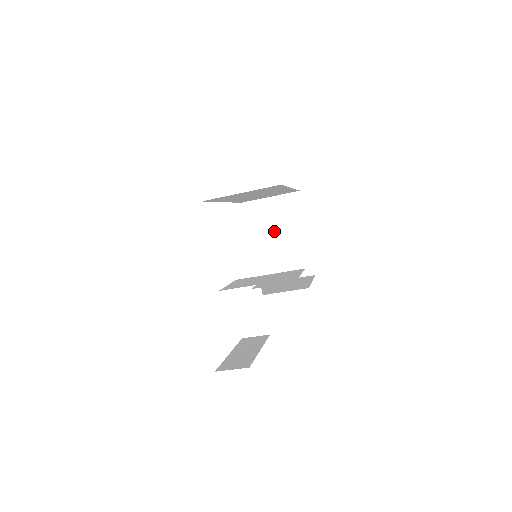
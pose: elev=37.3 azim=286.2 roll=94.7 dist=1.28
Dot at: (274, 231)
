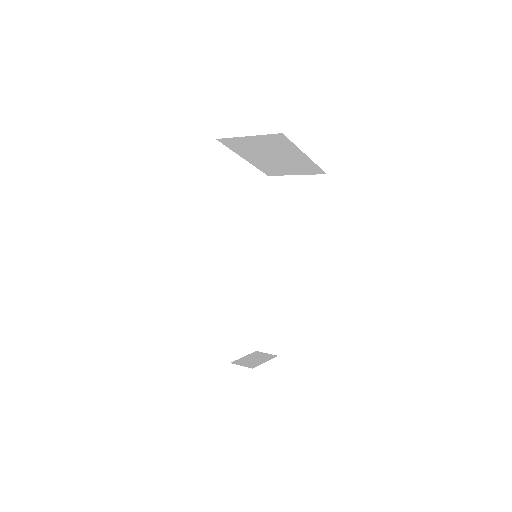
Dot at: (267, 154)
